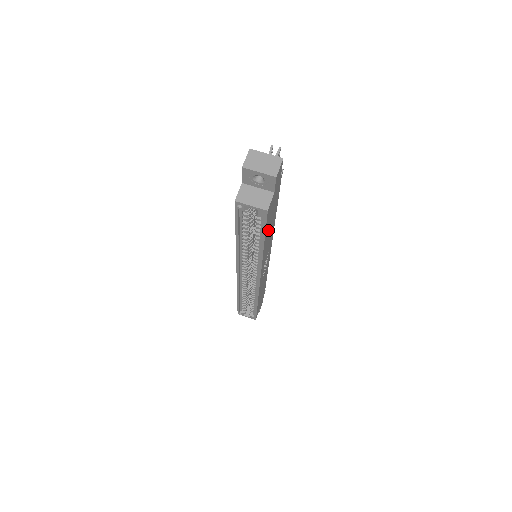
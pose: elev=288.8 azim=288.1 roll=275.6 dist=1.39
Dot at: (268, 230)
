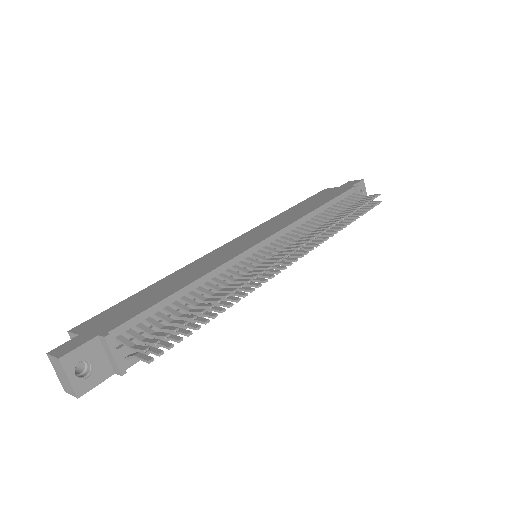
Dot at: occluded
